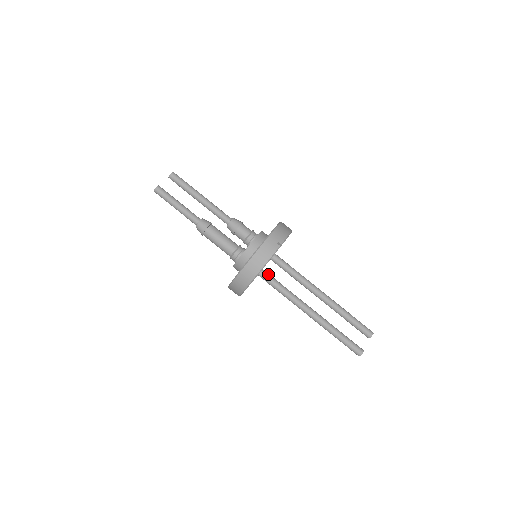
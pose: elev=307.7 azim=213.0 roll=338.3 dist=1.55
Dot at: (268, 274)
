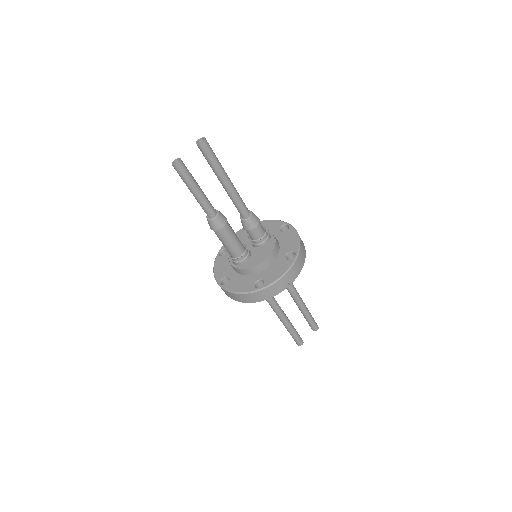
Dot at: occluded
